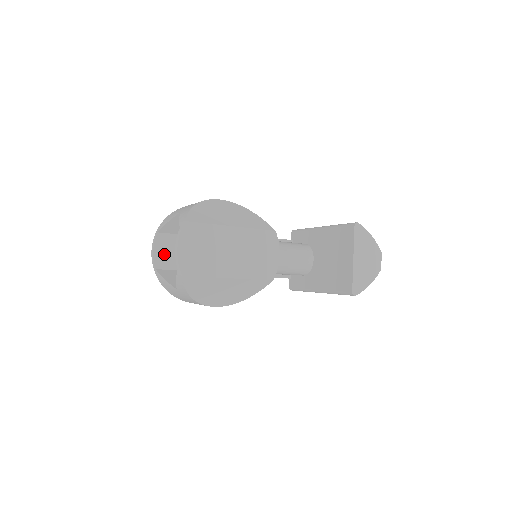
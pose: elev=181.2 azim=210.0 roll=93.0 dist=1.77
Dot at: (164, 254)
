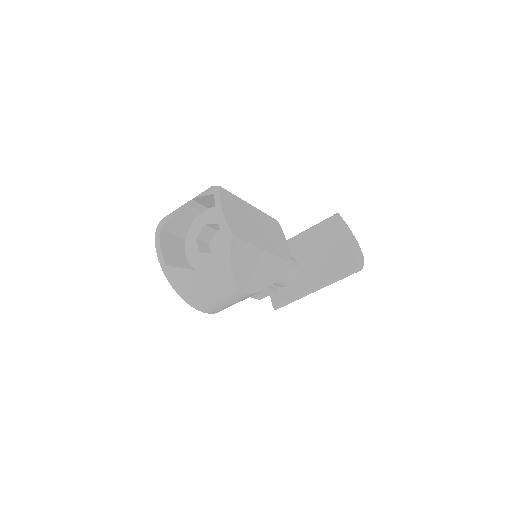
Dot at: (170, 252)
